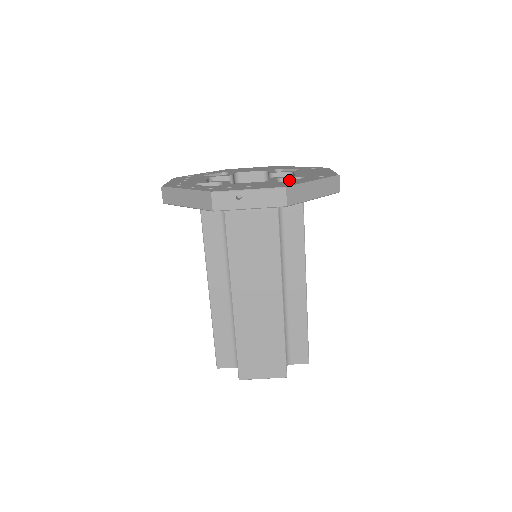
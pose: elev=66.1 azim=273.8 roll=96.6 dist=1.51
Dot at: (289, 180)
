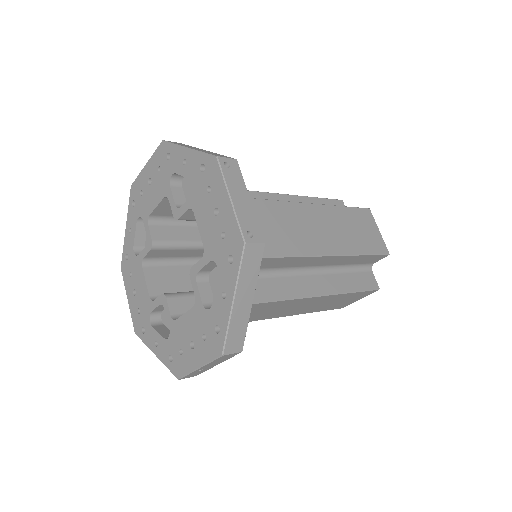
Dot at: (206, 267)
